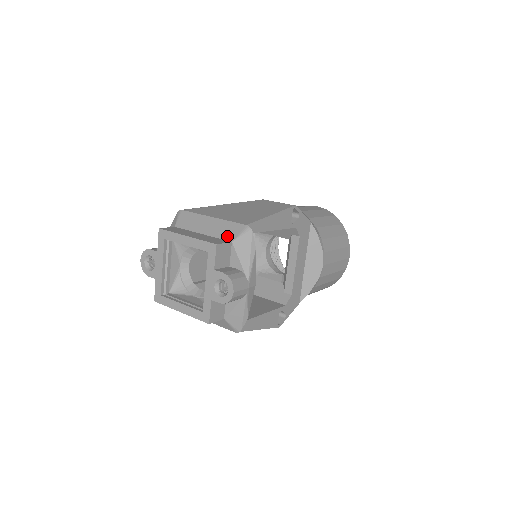
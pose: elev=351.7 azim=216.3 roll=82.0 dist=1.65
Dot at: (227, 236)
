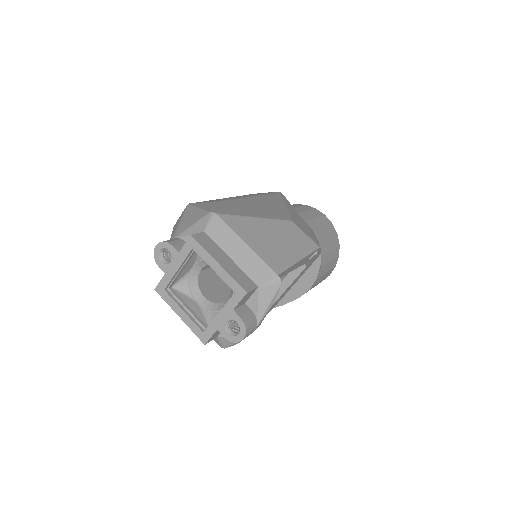
Dot at: (256, 277)
